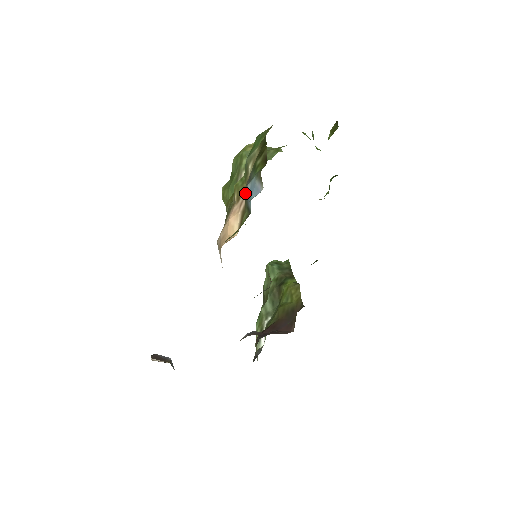
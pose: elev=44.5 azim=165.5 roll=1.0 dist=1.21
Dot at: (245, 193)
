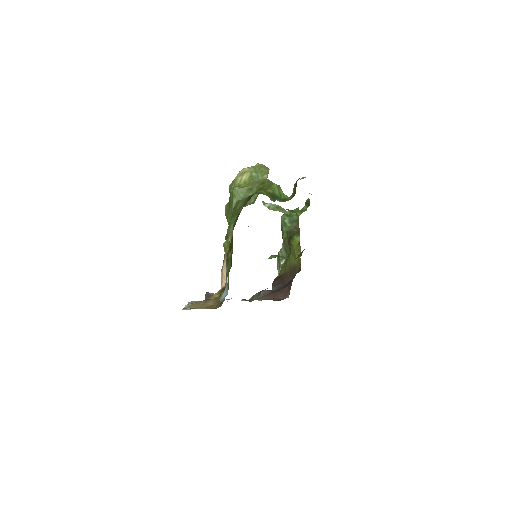
Dot at: occluded
